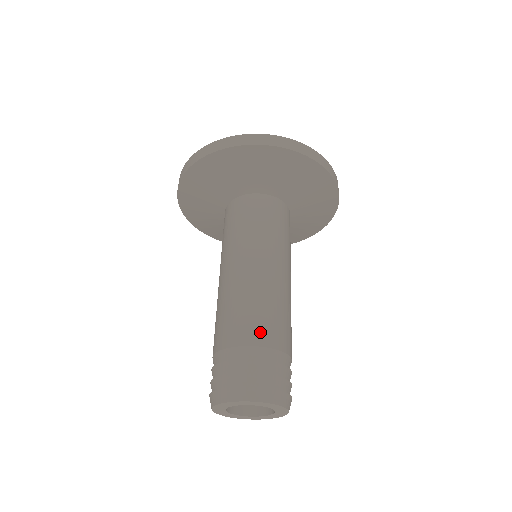
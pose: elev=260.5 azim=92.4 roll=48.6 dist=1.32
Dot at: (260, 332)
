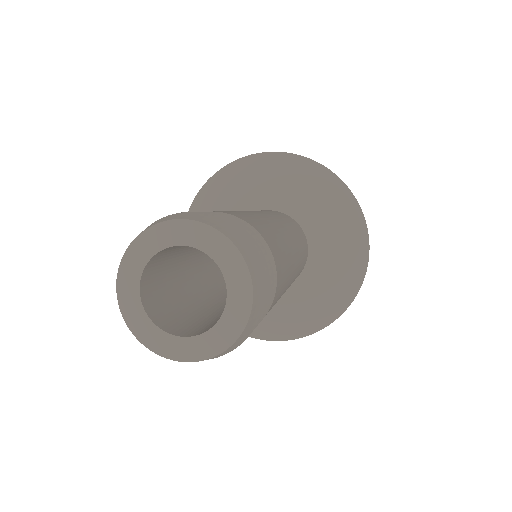
Dot at: (255, 223)
